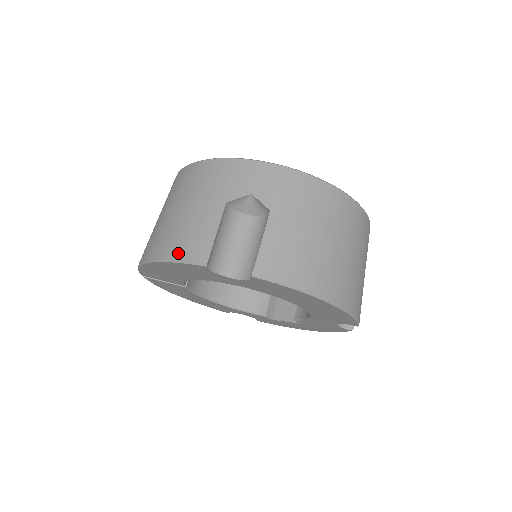
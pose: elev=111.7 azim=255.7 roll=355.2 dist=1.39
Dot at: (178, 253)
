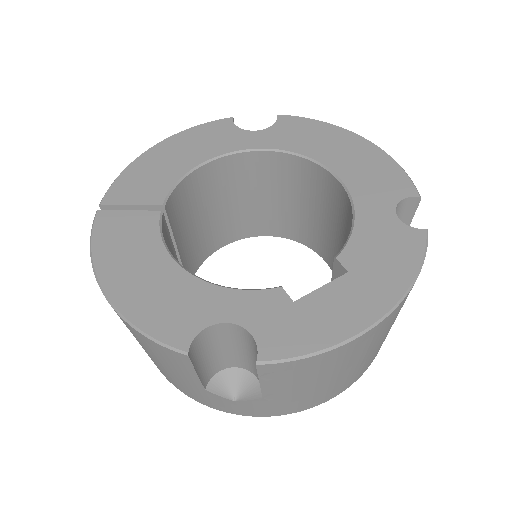
Dot at: occluded
